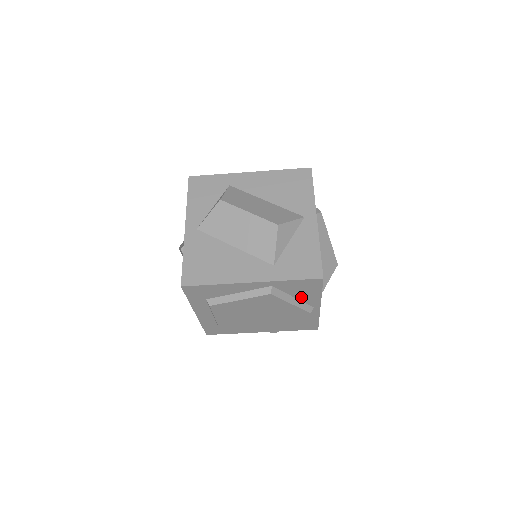
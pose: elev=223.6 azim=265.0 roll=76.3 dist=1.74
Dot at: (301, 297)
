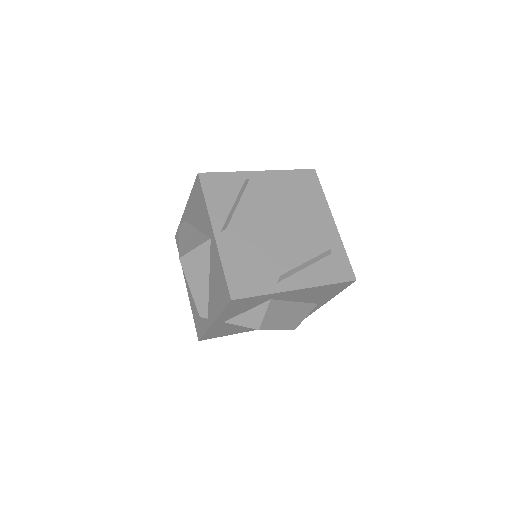
Dot at: occluded
